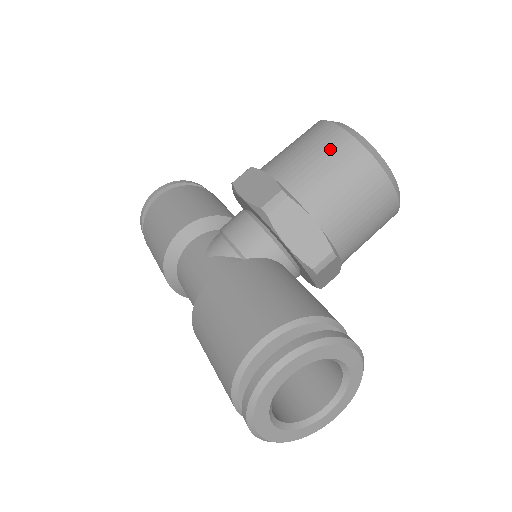
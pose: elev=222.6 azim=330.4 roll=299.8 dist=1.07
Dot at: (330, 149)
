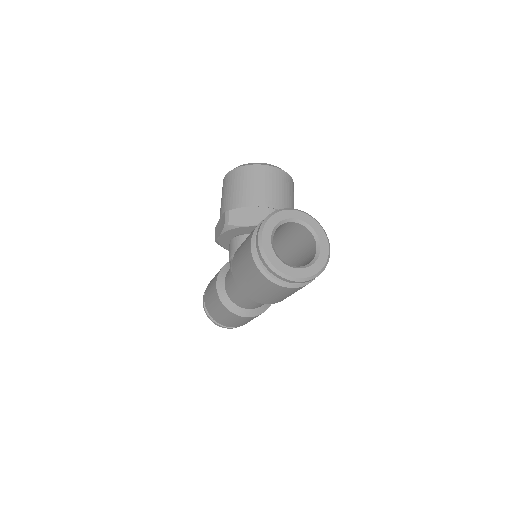
Dot at: (230, 182)
